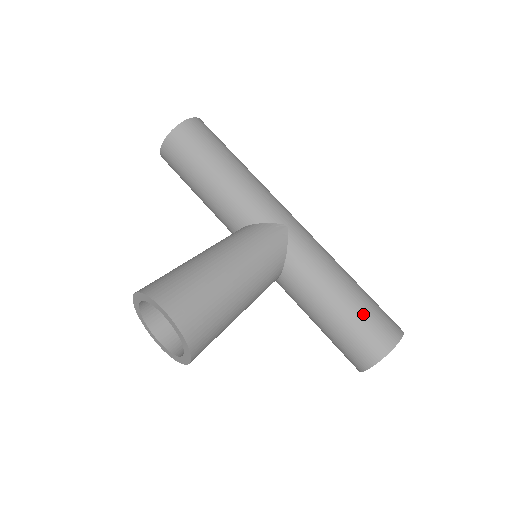
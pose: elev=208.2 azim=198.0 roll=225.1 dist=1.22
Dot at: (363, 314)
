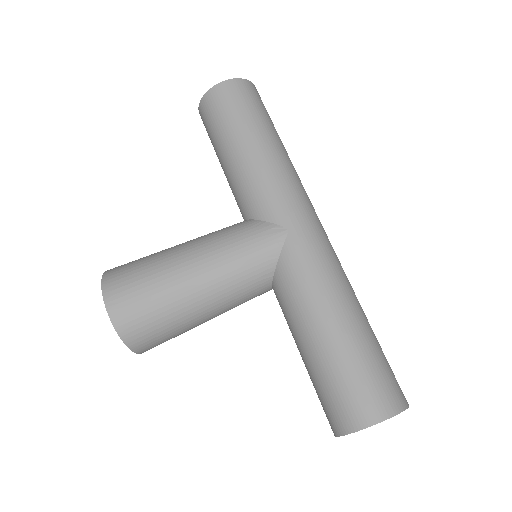
Dot at: (341, 369)
